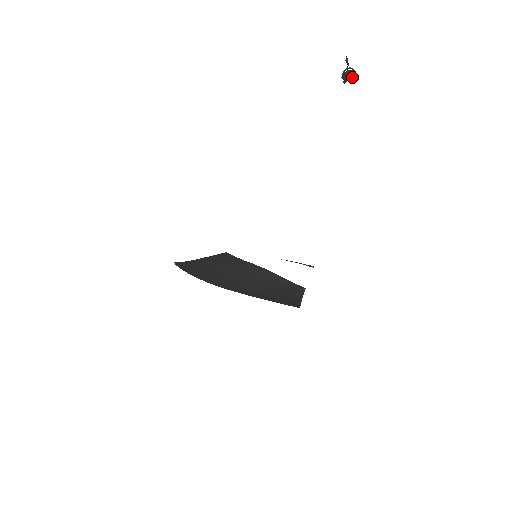
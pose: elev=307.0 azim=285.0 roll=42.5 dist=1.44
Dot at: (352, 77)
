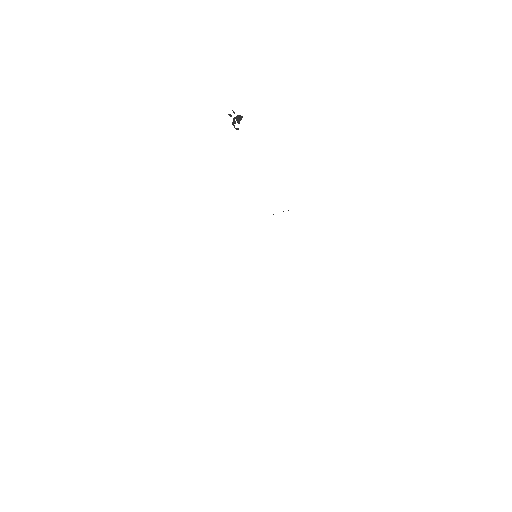
Dot at: occluded
